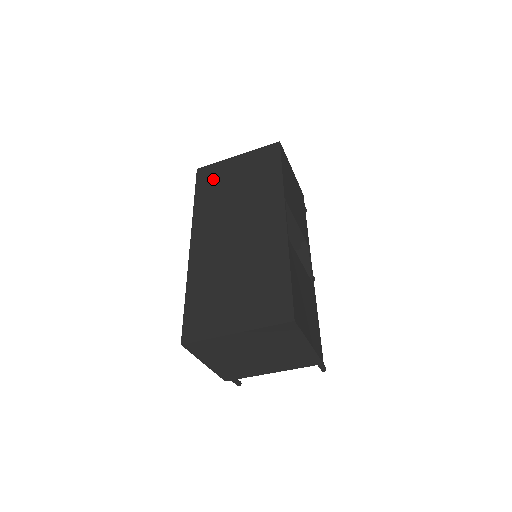
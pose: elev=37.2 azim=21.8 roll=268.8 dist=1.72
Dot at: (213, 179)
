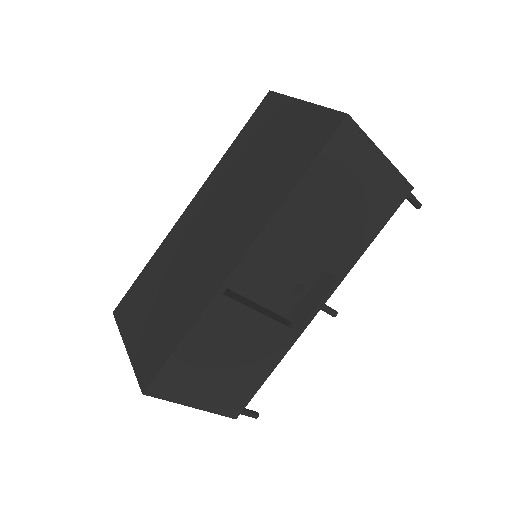
Dot at: (262, 124)
